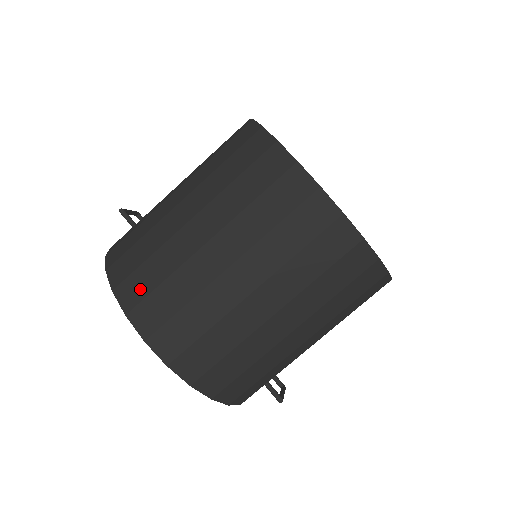
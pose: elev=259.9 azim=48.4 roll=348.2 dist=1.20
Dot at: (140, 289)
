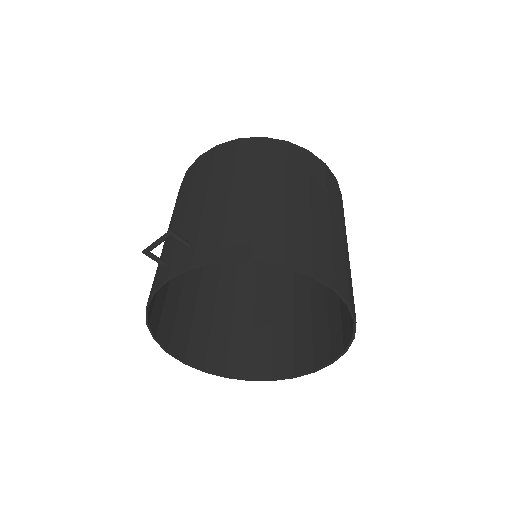
Dot at: (303, 252)
